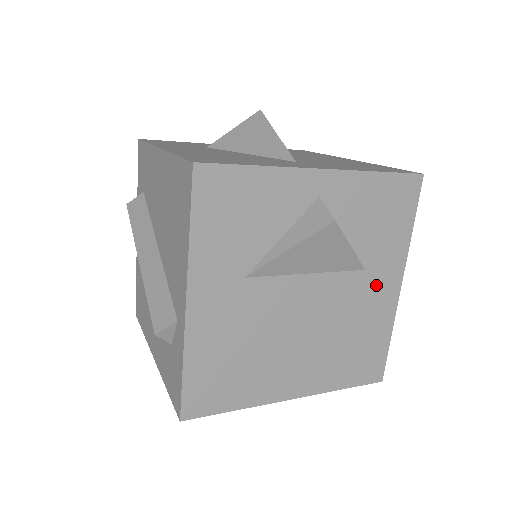
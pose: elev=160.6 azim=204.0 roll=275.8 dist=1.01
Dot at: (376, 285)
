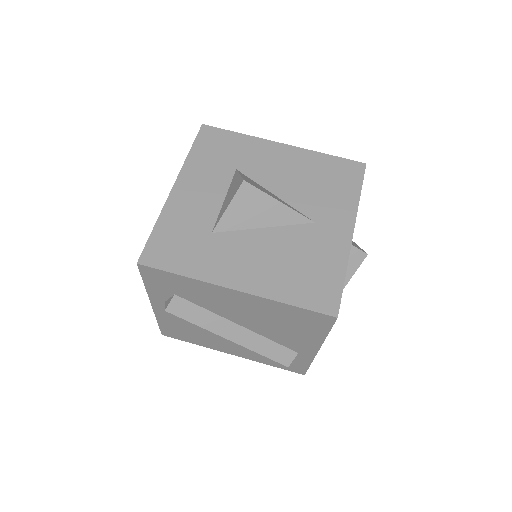
Dot at: occluded
